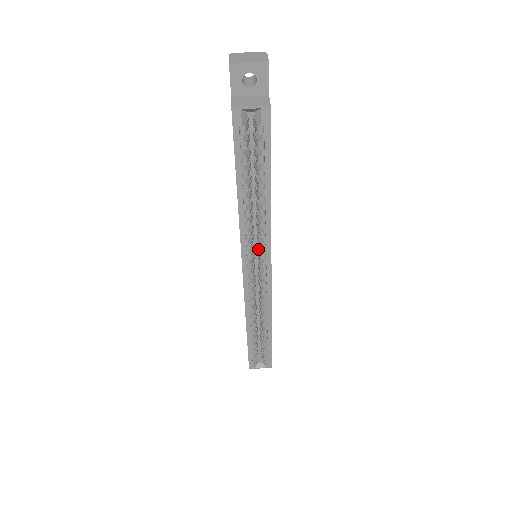
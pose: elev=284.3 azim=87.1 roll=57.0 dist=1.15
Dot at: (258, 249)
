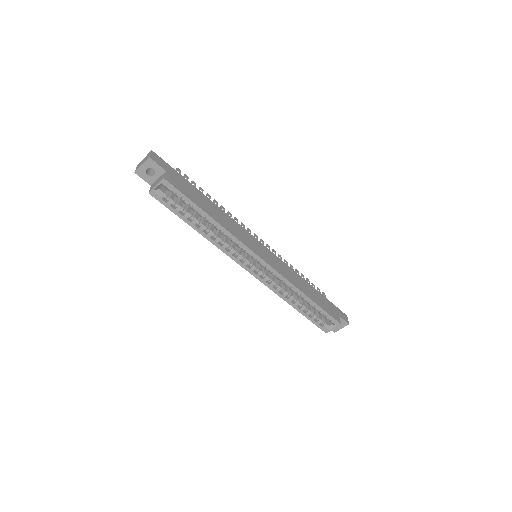
Dot at: occluded
